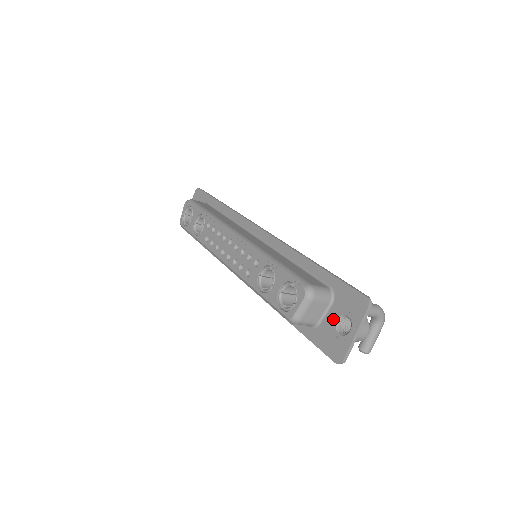
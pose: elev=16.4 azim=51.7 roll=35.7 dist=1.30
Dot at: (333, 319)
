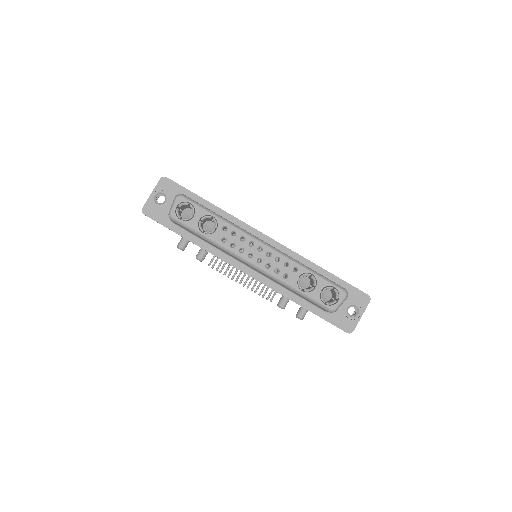
Dot at: (345, 307)
